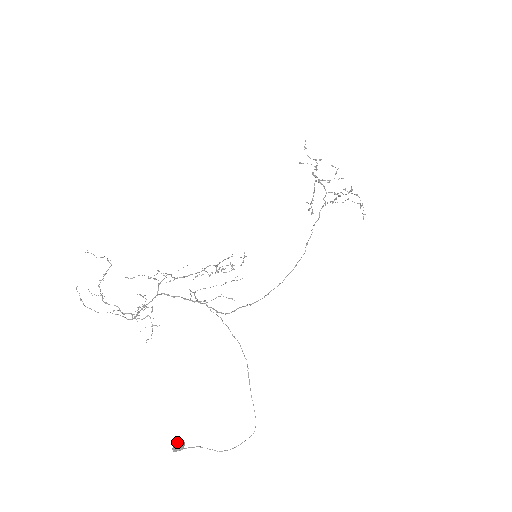
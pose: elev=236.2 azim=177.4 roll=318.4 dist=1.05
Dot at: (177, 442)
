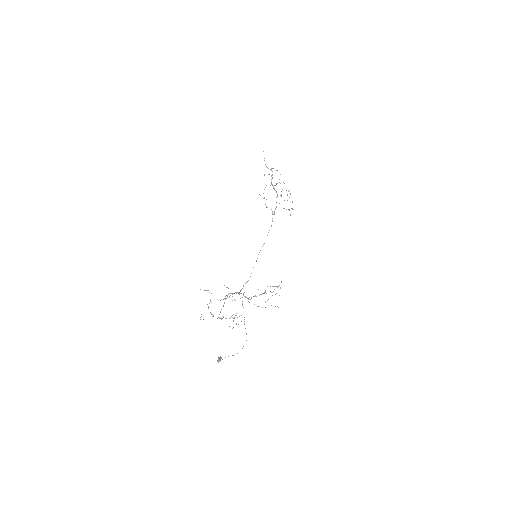
Dot at: (219, 358)
